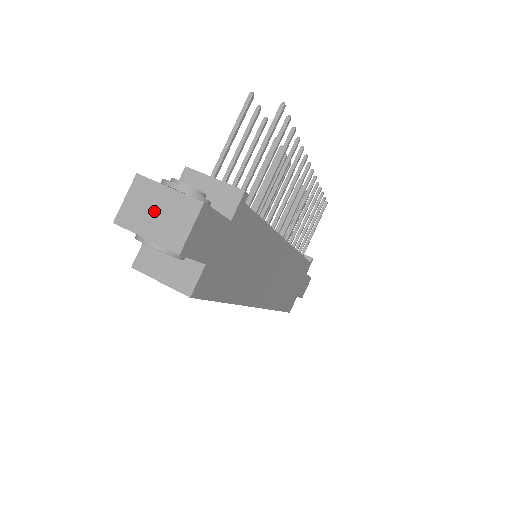
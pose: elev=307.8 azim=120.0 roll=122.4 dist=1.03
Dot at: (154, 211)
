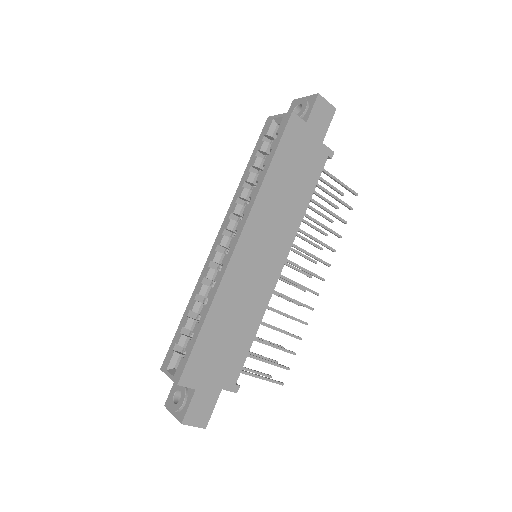
Dot at: occluded
